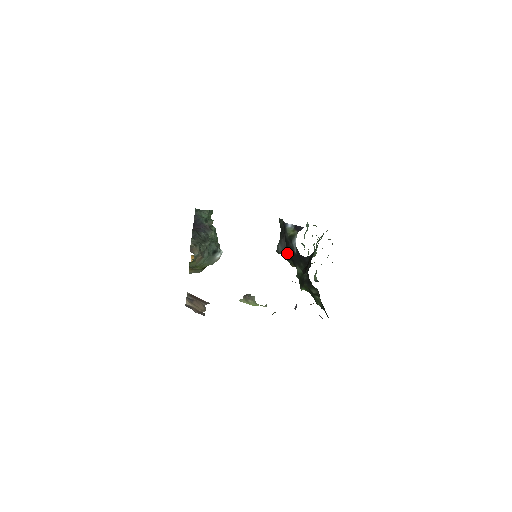
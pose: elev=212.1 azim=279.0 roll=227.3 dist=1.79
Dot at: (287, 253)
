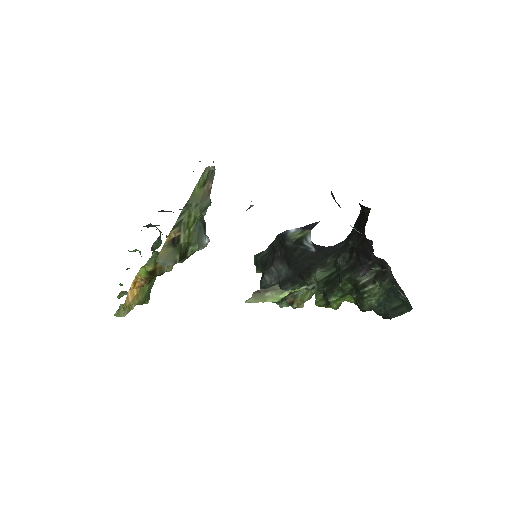
Dot at: (286, 275)
